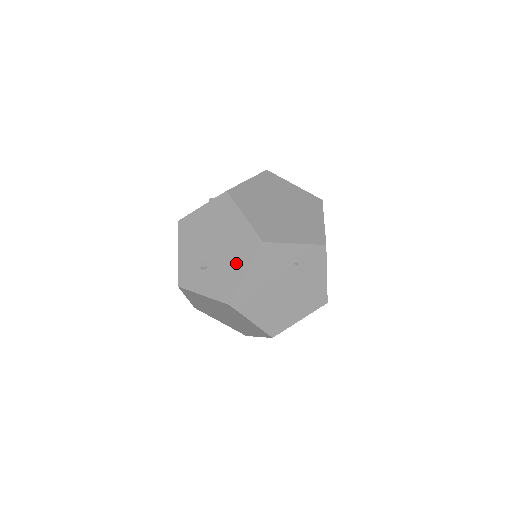
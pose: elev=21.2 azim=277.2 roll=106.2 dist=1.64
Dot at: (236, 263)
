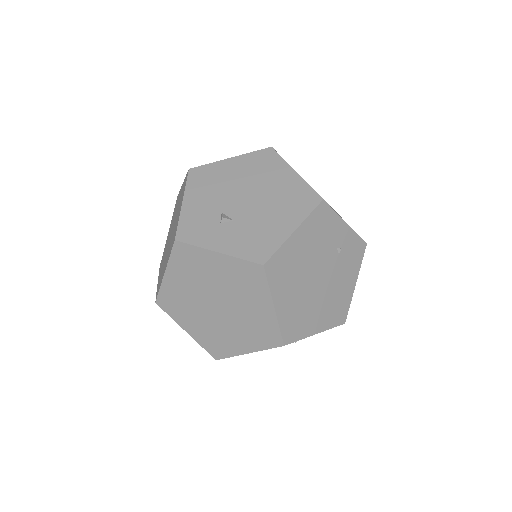
Dot at: (280, 218)
